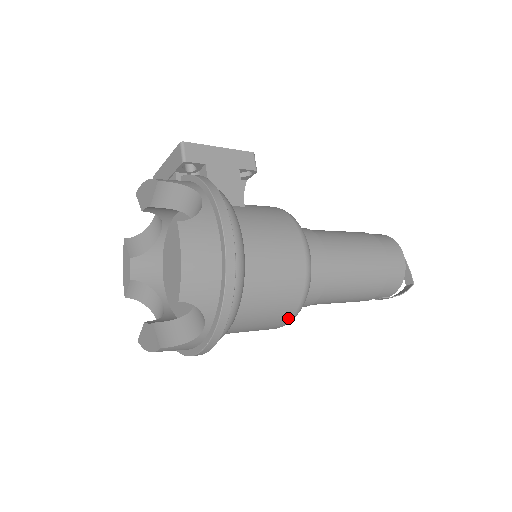
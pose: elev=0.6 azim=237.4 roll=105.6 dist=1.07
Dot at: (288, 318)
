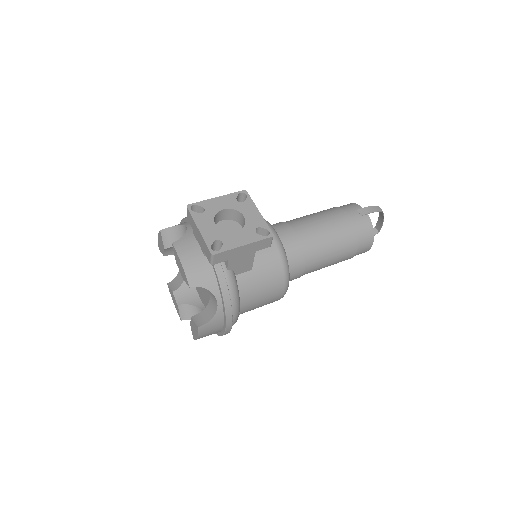
Dot at: occluded
